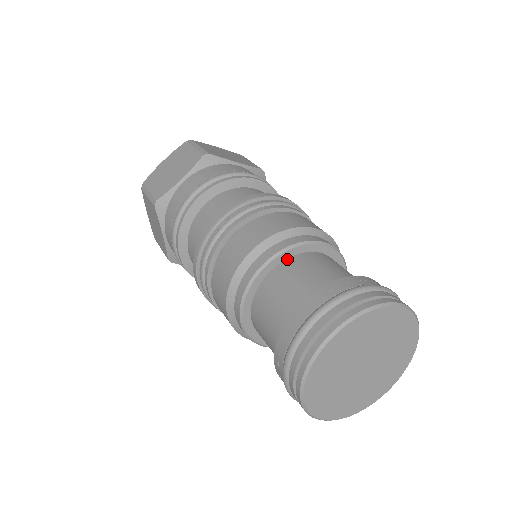
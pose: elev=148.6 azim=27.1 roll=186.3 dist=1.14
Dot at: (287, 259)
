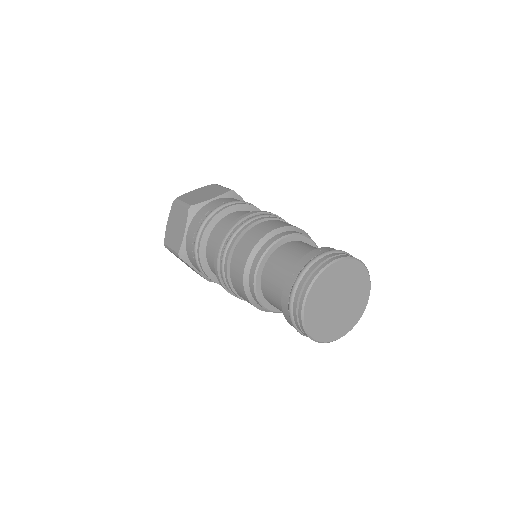
Dot at: (267, 260)
